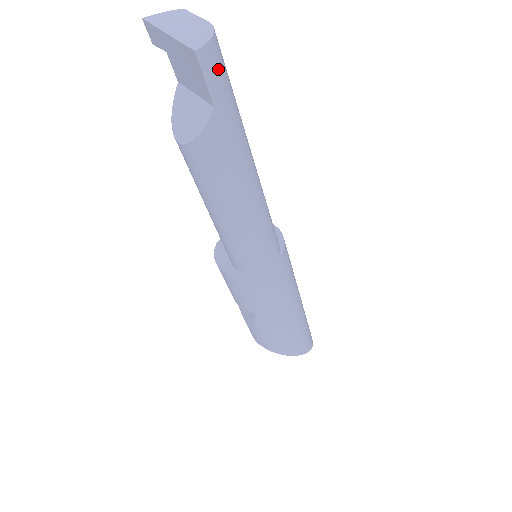
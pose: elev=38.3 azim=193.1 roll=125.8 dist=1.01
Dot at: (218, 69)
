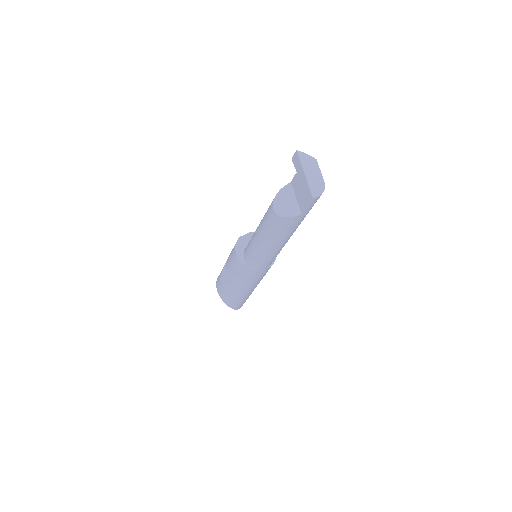
Dot at: occluded
